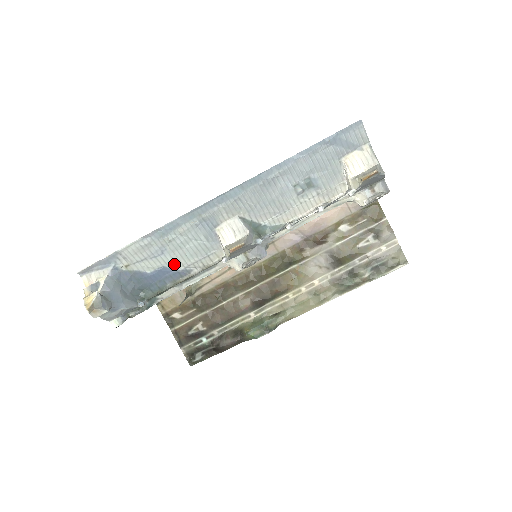
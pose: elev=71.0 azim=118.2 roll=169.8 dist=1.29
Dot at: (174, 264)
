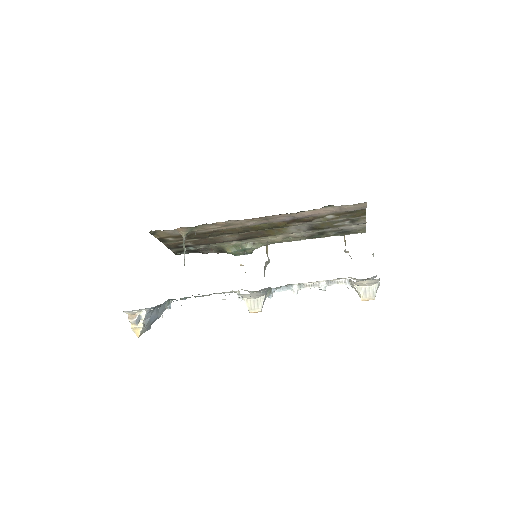
Dot at: occluded
